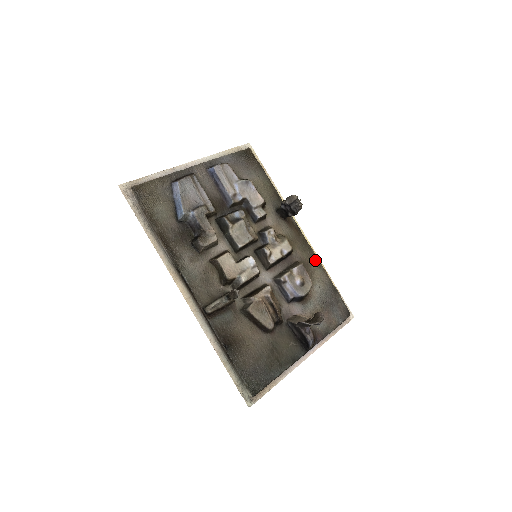
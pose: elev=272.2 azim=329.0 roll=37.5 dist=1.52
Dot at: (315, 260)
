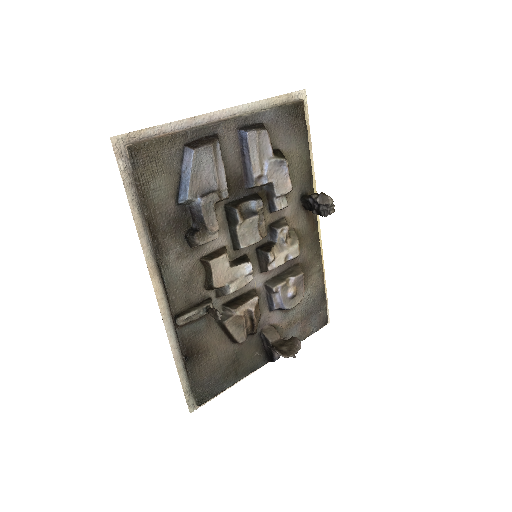
Dot at: (318, 262)
